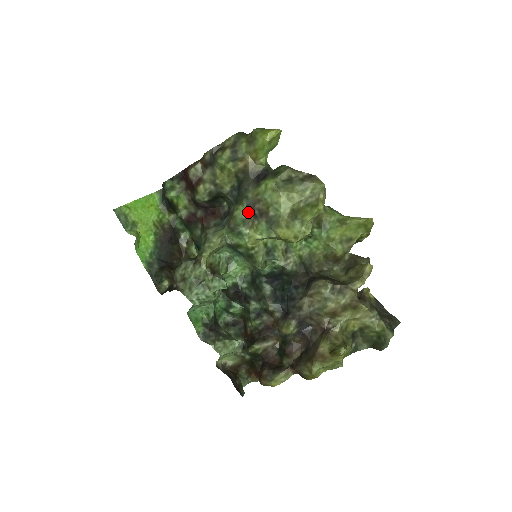
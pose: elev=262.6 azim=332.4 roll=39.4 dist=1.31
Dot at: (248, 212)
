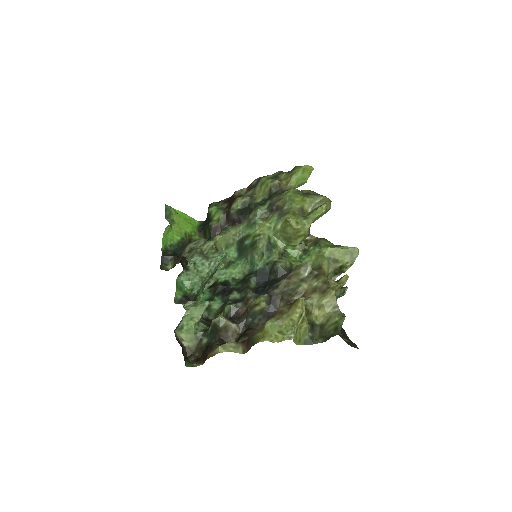
Dot at: (268, 209)
